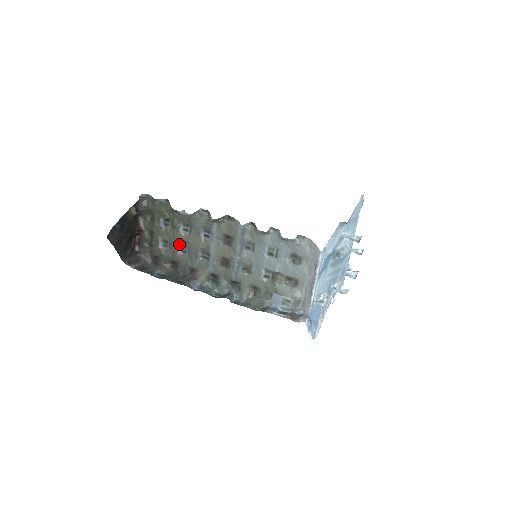
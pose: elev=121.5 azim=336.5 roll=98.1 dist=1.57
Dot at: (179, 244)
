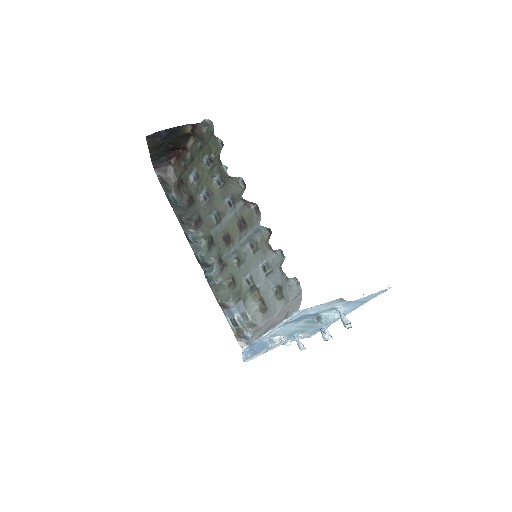
Dot at: (205, 189)
